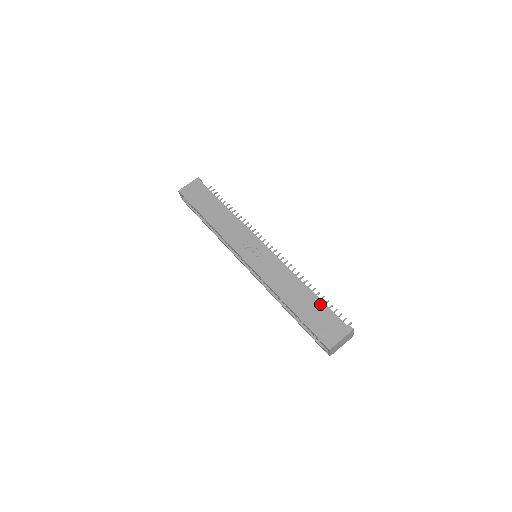
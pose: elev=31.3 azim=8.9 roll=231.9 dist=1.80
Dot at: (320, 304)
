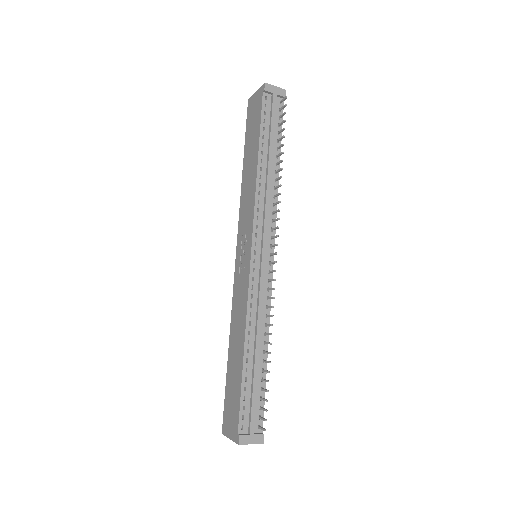
Dot at: (239, 383)
